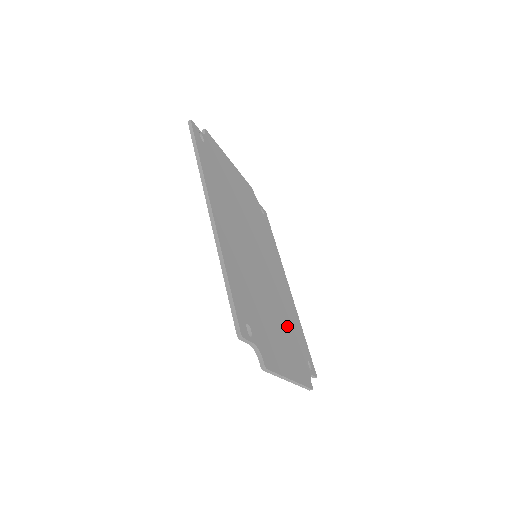
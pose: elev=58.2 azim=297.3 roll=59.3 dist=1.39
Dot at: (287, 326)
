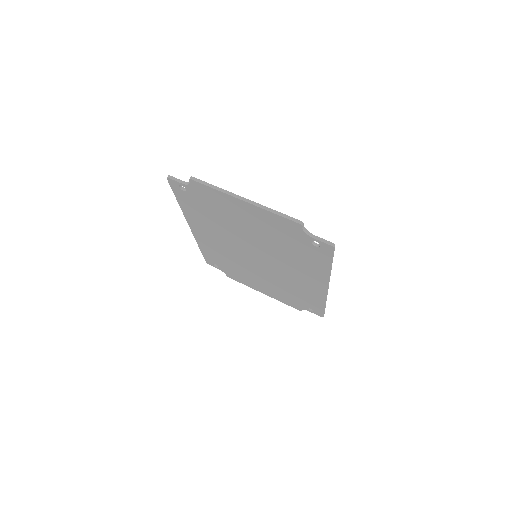
Dot at: occluded
